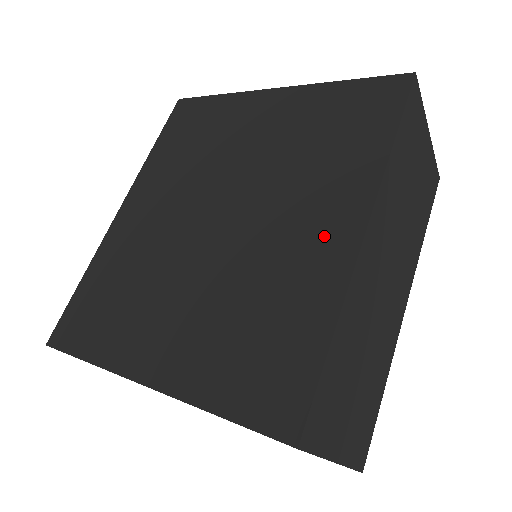
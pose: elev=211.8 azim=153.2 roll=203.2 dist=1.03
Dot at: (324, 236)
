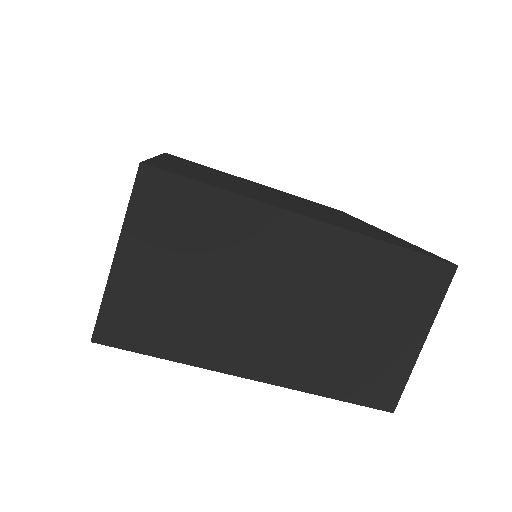
Dot at: (364, 224)
